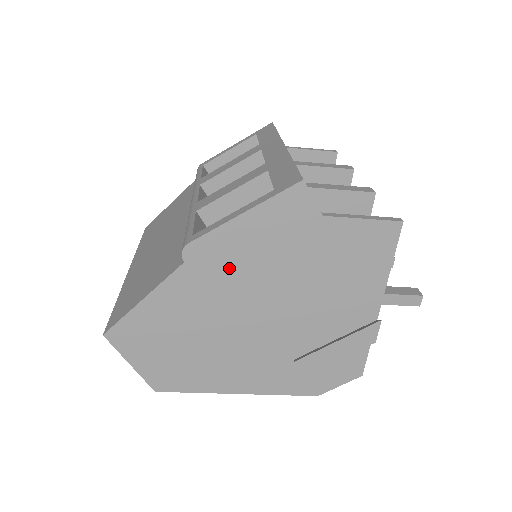
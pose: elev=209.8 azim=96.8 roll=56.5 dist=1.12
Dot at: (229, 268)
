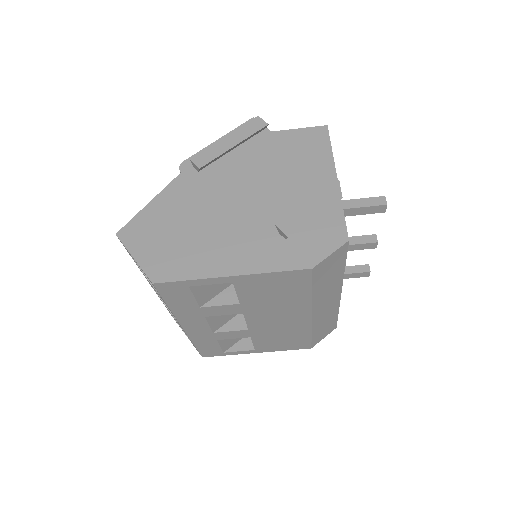
Dot at: (213, 171)
